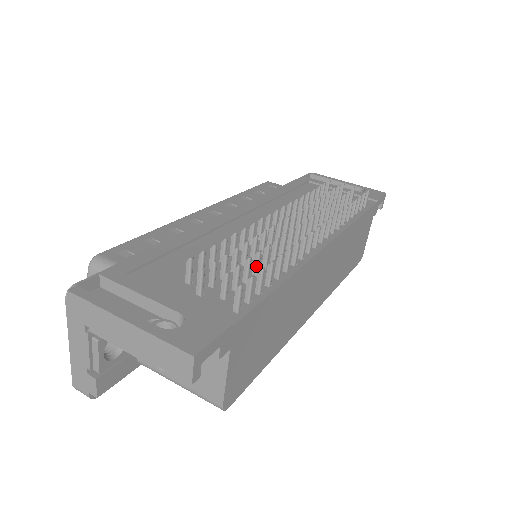
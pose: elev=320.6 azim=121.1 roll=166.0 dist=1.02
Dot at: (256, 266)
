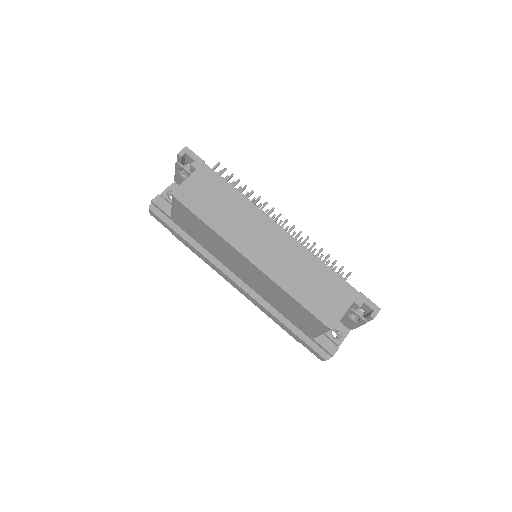
Dot at: occluded
